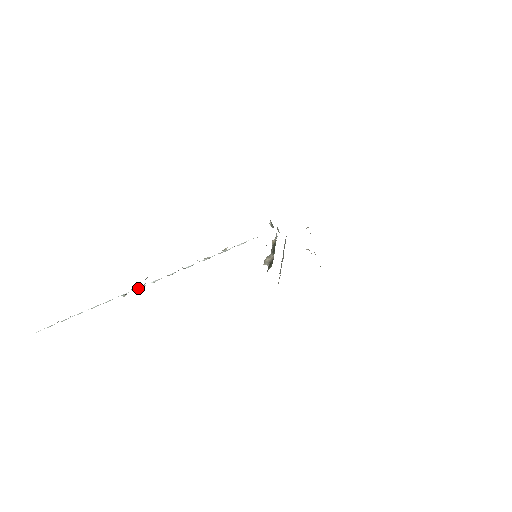
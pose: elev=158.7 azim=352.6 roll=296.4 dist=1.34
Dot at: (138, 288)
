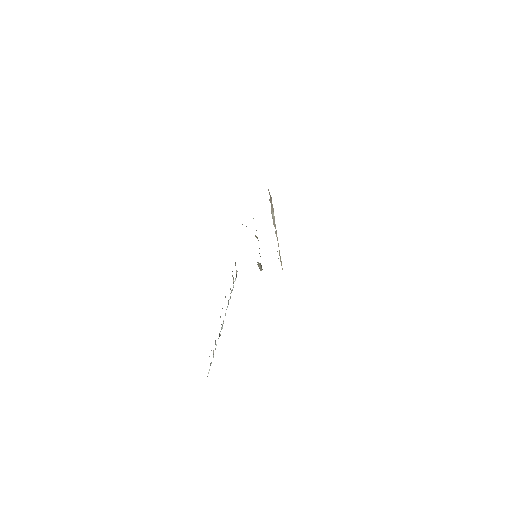
Dot at: (220, 331)
